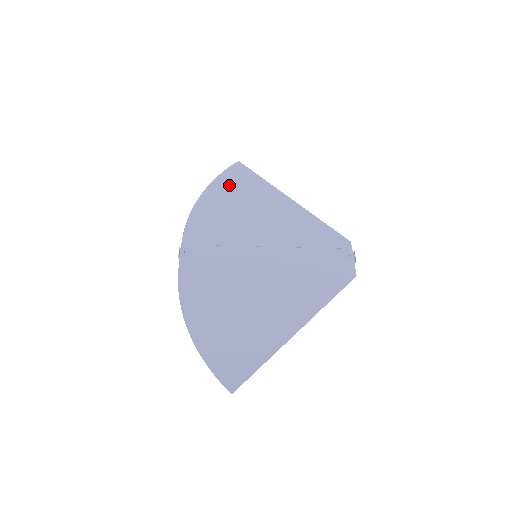
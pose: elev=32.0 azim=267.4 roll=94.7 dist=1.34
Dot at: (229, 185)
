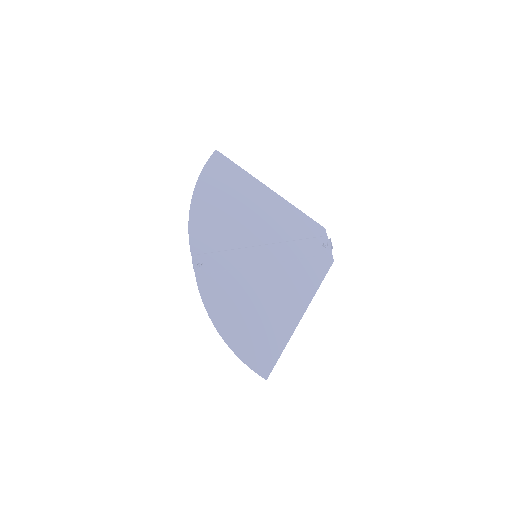
Dot at: (215, 181)
